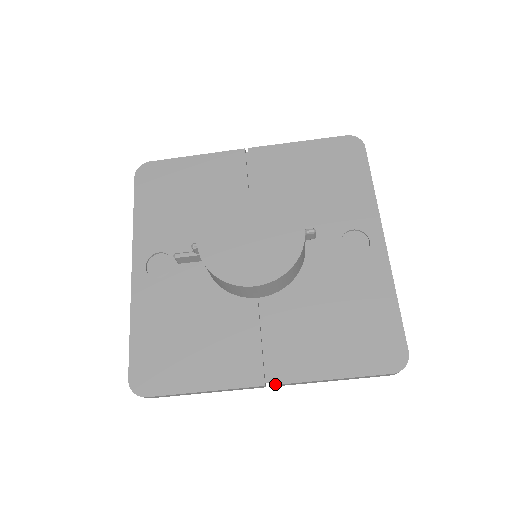
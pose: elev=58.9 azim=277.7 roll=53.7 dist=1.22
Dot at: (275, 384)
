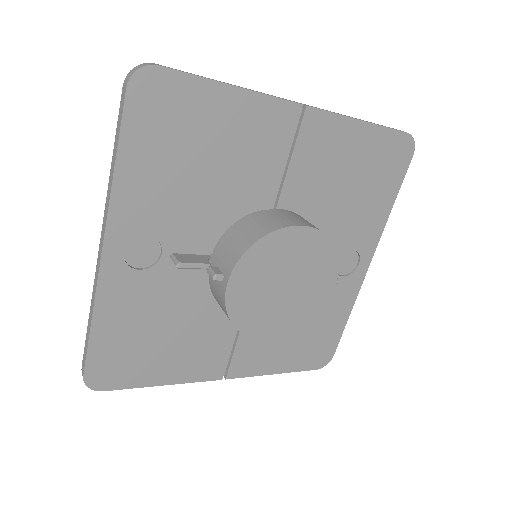
Dot at: (231, 378)
